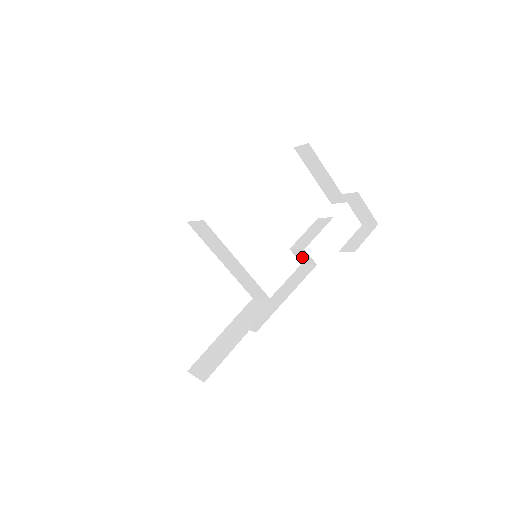
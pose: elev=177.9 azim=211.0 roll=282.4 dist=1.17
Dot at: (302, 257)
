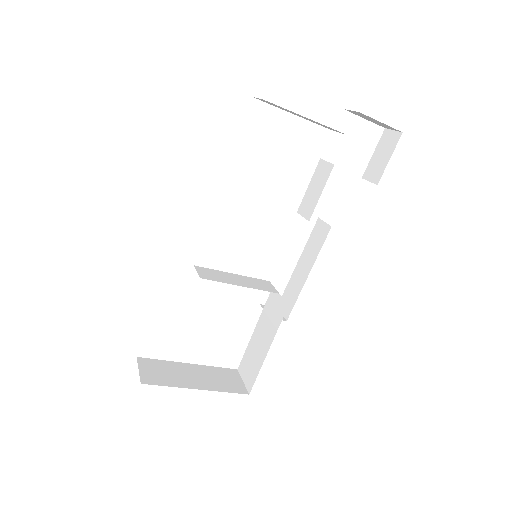
Dot at: occluded
